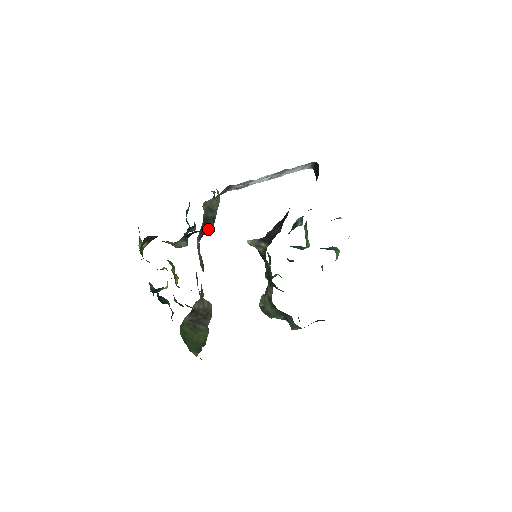
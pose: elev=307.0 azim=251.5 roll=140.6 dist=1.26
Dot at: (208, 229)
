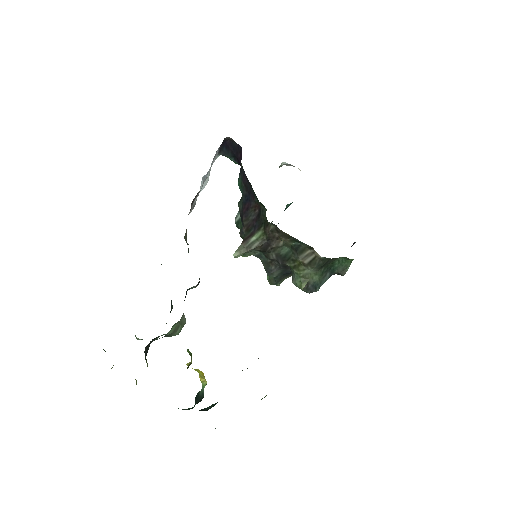
Dot at: occluded
